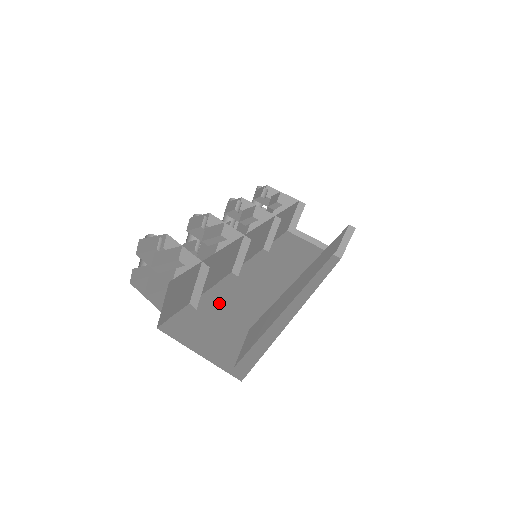
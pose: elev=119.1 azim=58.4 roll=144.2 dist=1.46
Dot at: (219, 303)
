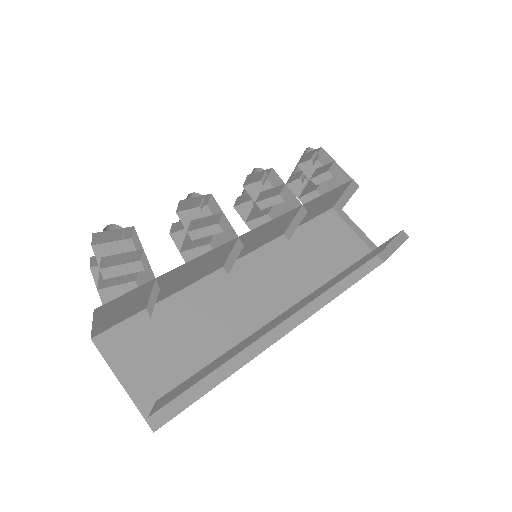
Dot at: (184, 312)
